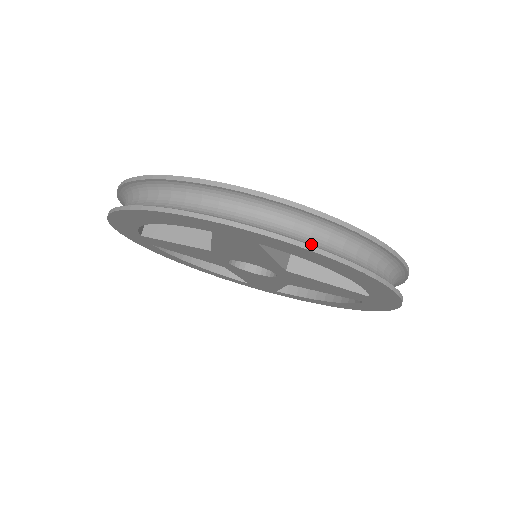
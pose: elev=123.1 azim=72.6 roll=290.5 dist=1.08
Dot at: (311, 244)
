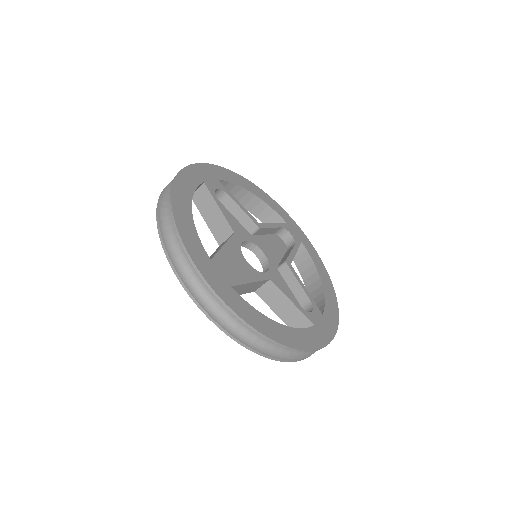
Dot at: (234, 329)
